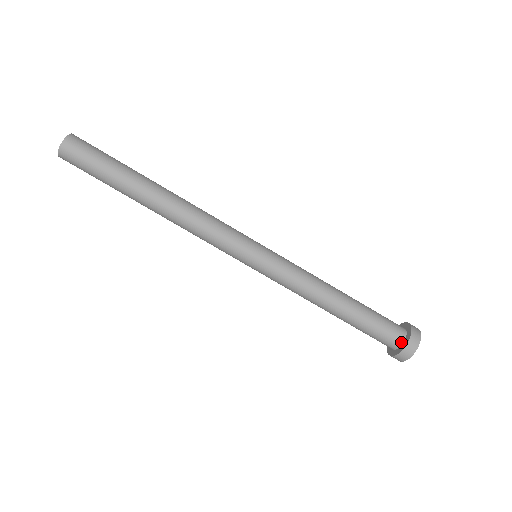
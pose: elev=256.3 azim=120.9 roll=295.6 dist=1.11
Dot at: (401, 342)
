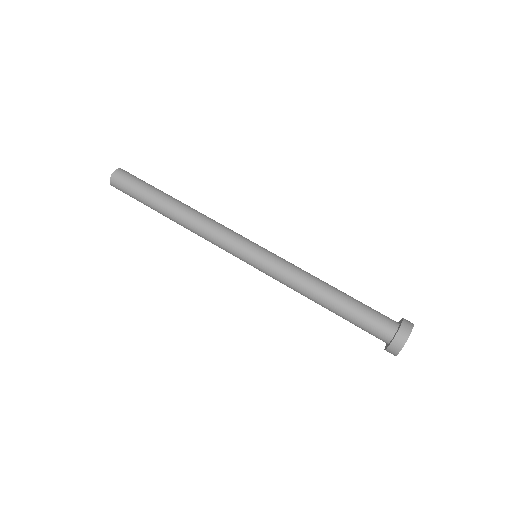
Dot at: (397, 325)
